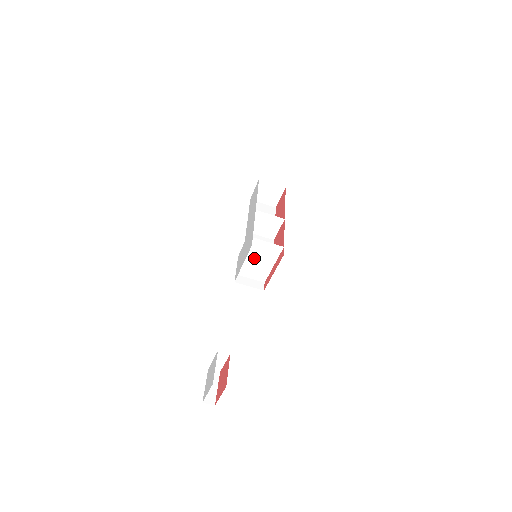
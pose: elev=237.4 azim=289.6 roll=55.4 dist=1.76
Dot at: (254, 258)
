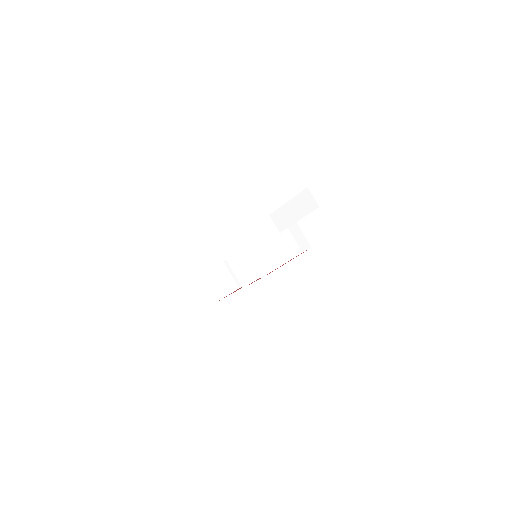
Dot at: (270, 241)
